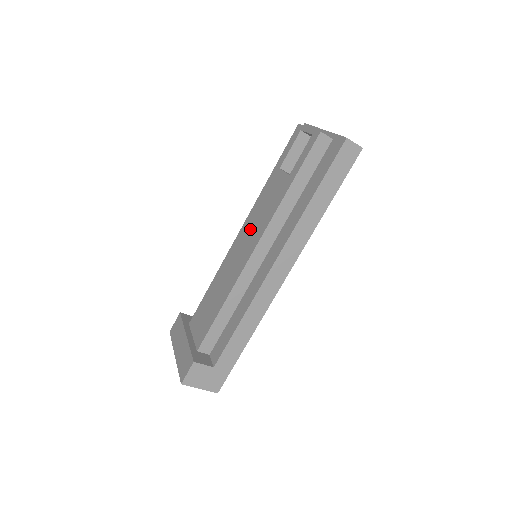
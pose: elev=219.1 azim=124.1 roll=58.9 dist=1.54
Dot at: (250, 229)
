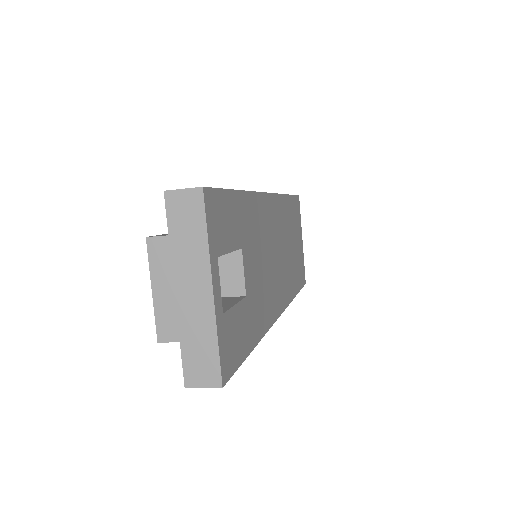
Dot at: occluded
